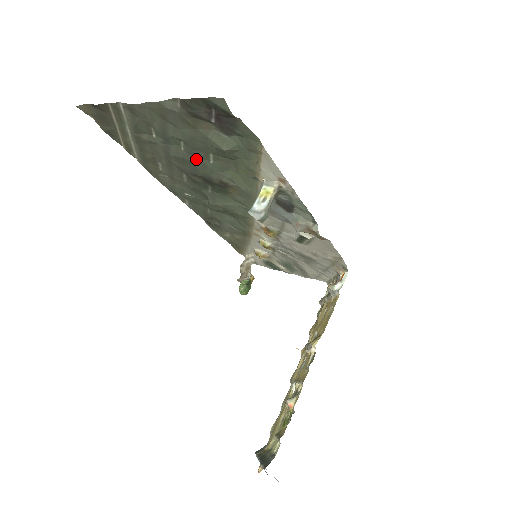
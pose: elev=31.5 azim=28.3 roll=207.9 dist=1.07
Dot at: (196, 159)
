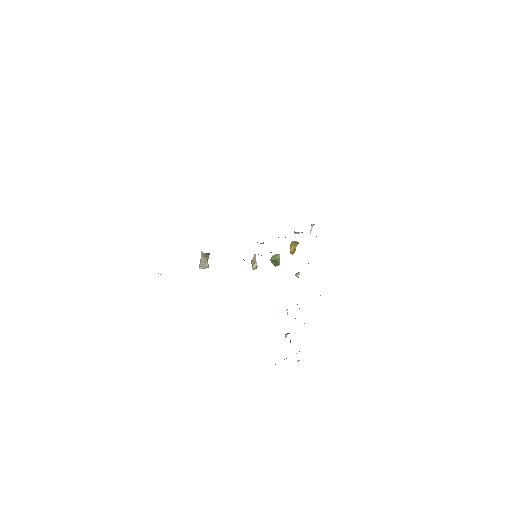
Dot at: occluded
